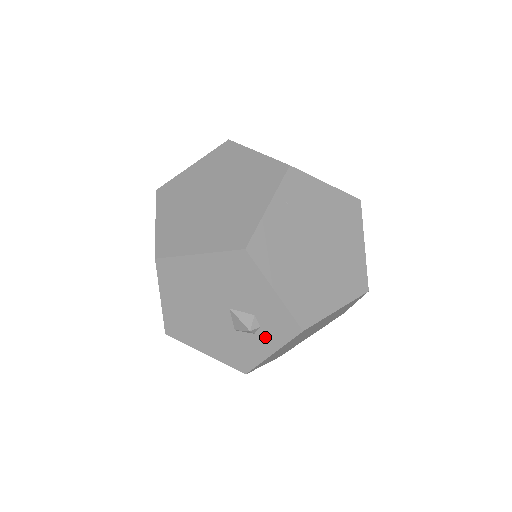
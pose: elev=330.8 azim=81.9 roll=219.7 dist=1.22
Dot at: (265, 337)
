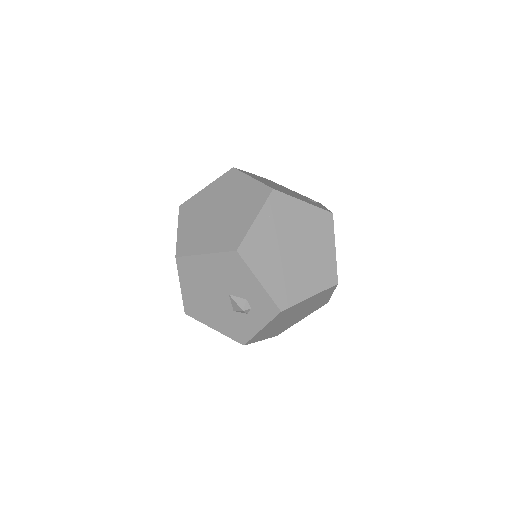
Dot at: (255, 316)
